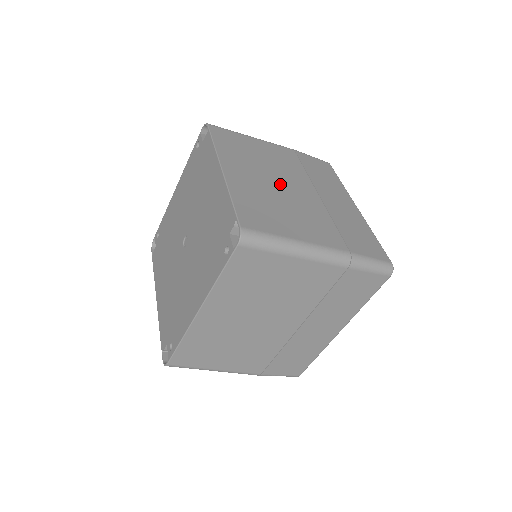
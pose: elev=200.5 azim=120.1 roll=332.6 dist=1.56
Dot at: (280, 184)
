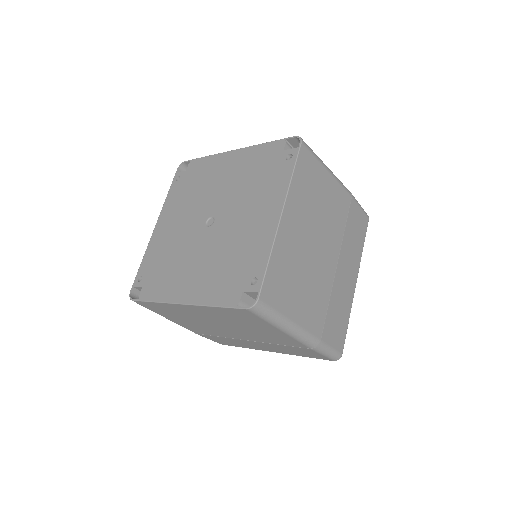
Dot at: occluded
